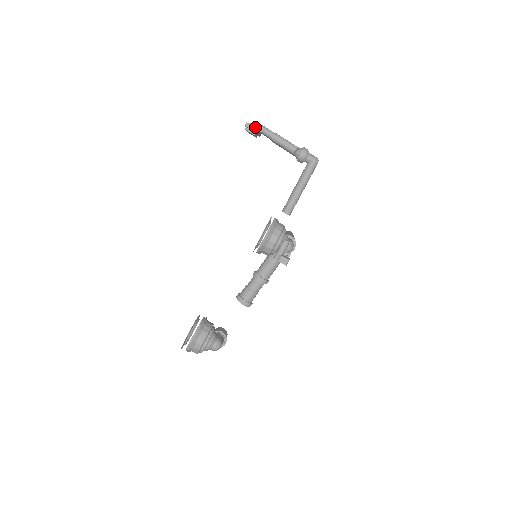
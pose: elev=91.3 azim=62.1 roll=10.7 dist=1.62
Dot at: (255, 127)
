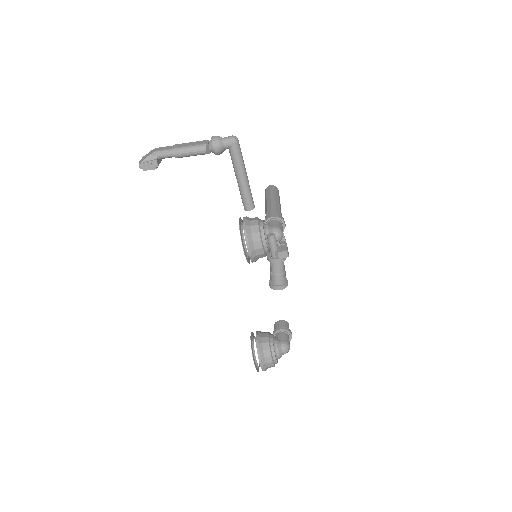
Dot at: (150, 163)
